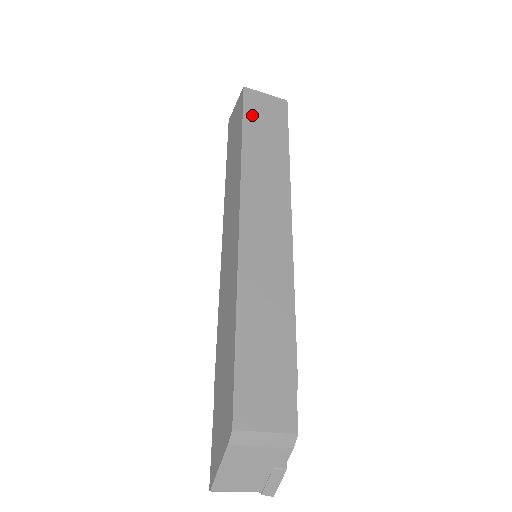
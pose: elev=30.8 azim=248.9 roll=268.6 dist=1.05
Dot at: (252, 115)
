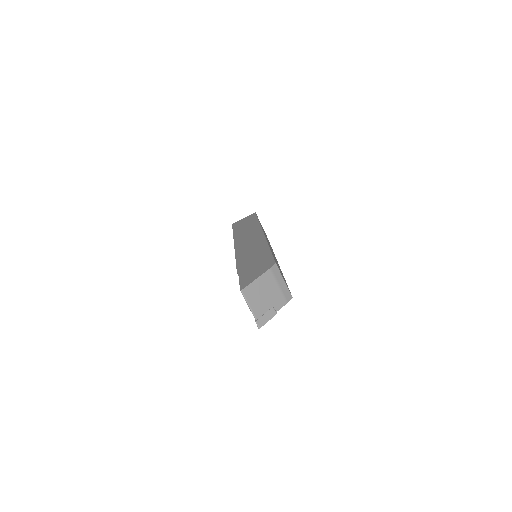
Dot at: occluded
